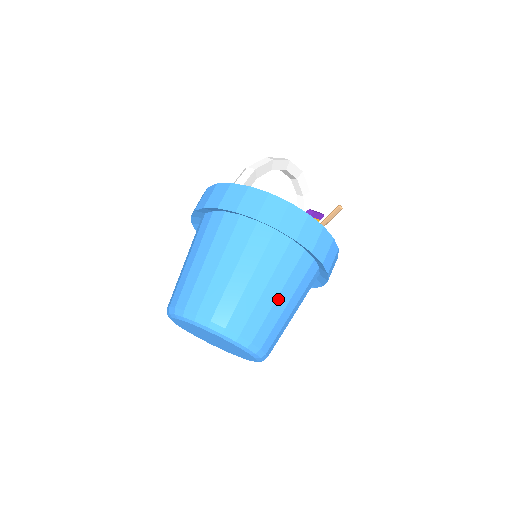
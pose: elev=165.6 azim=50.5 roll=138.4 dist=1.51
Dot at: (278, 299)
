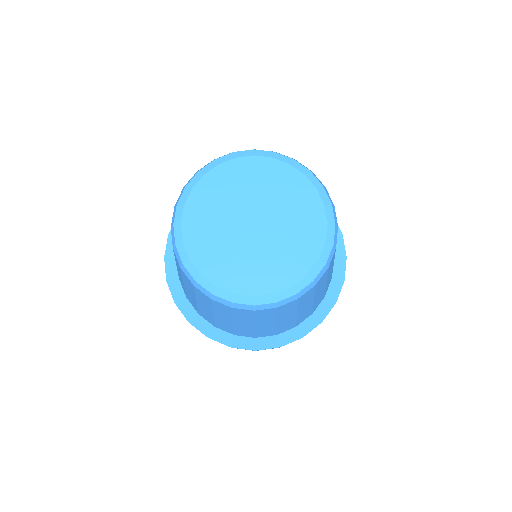
Dot at: occluded
